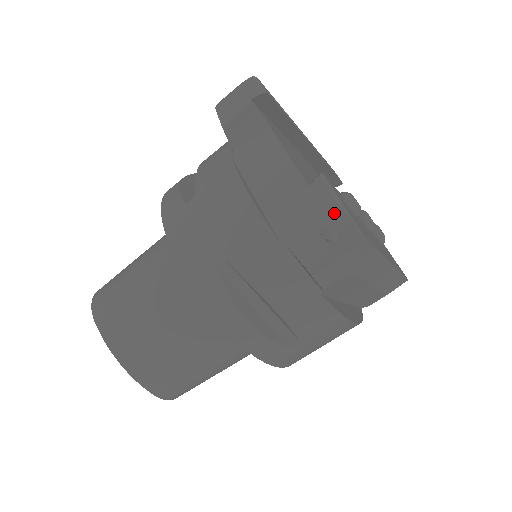
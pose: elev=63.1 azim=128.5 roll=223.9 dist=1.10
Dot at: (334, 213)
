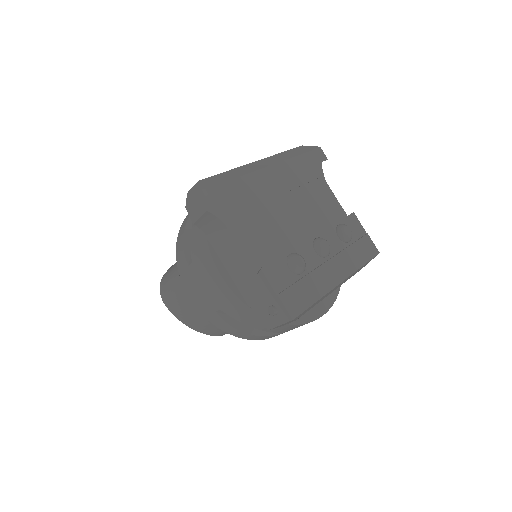
Dot at: (273, 297)
